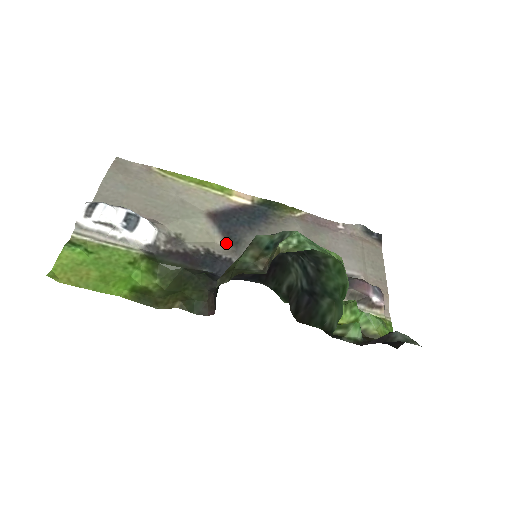
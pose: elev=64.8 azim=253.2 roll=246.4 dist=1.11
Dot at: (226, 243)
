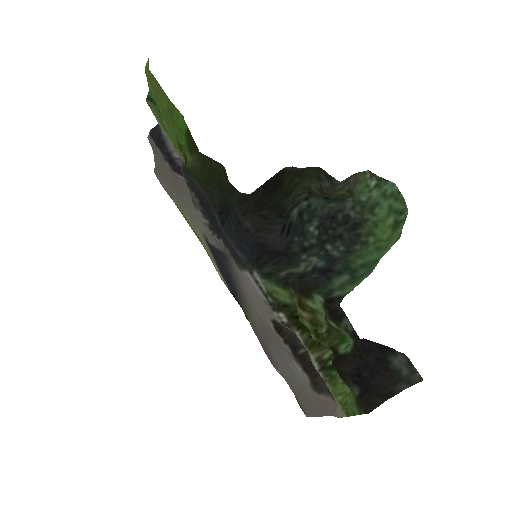
Dot at: (218, 248)
